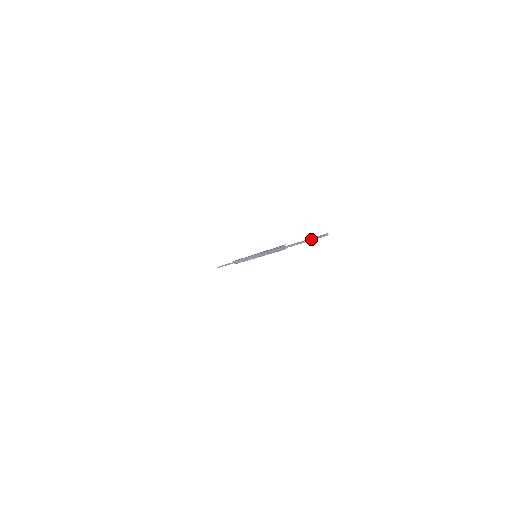
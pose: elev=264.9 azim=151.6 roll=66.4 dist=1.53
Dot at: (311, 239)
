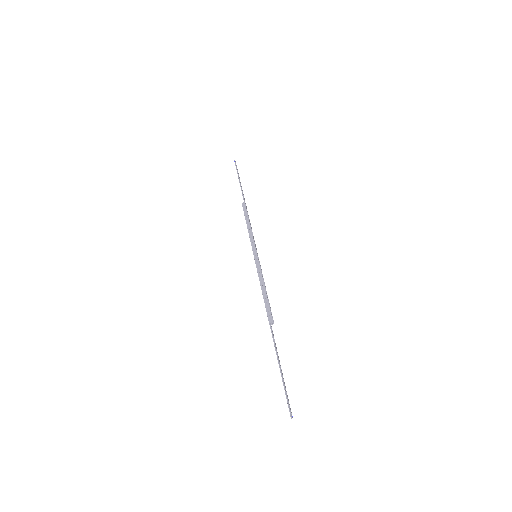
Dot at: (283, 384)
